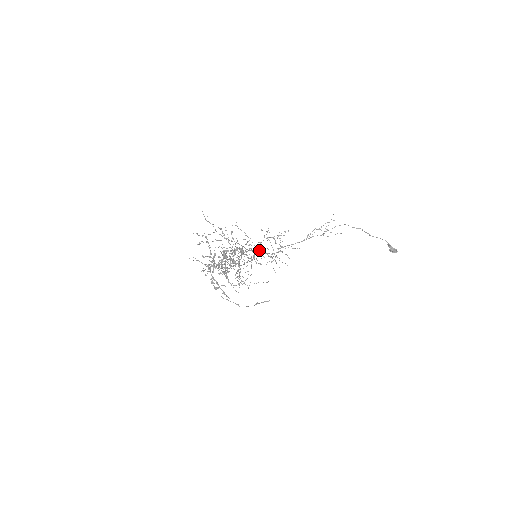
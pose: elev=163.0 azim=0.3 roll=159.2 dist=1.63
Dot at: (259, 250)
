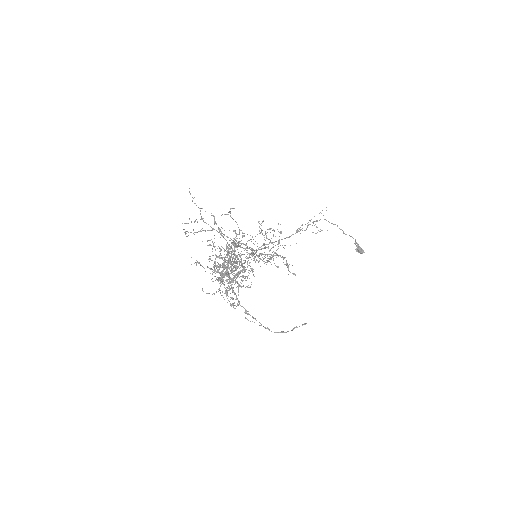
Dot at: (258, 248)
